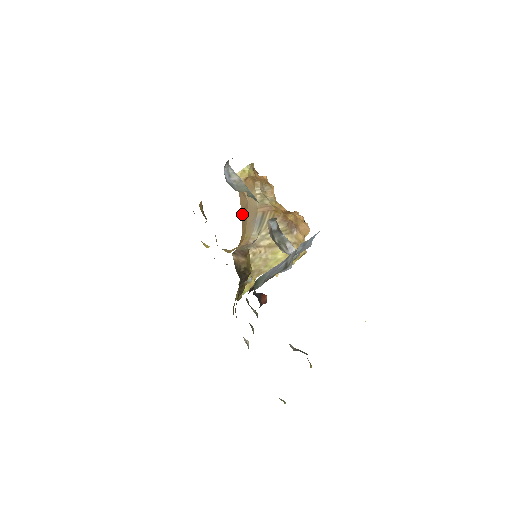
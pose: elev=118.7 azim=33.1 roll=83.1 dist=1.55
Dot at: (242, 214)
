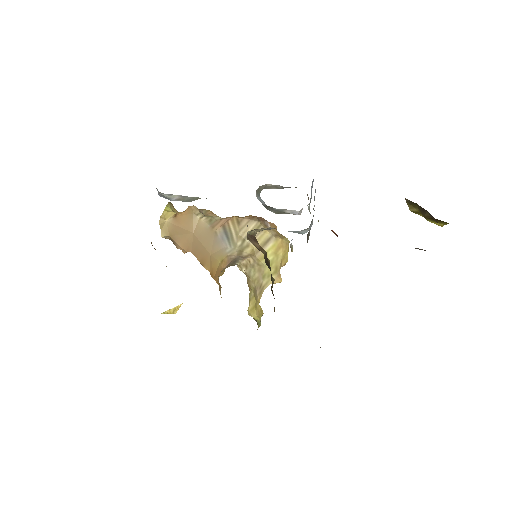
Dot at: (193, 254)
